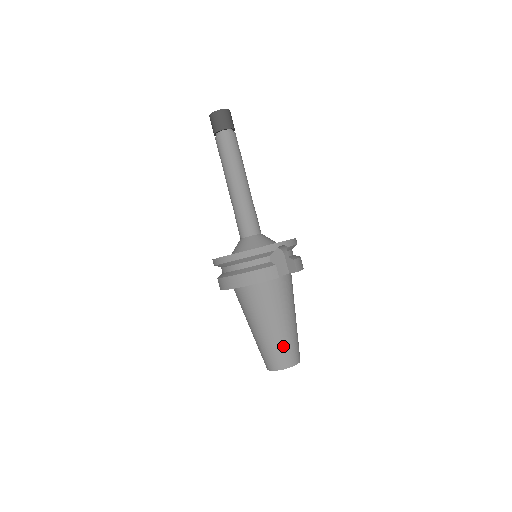
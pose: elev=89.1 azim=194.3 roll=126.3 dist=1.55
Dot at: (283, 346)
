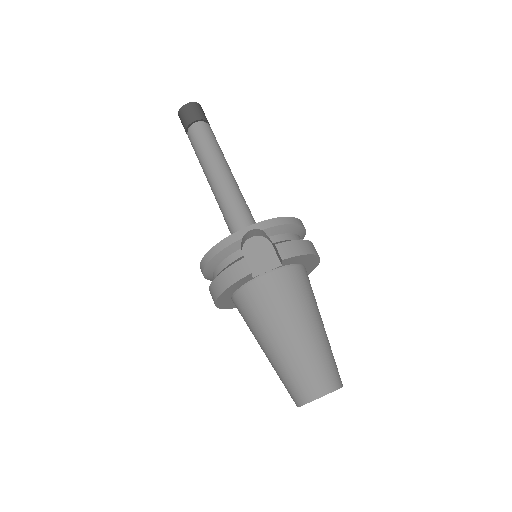
Dot at: (296, 369)
